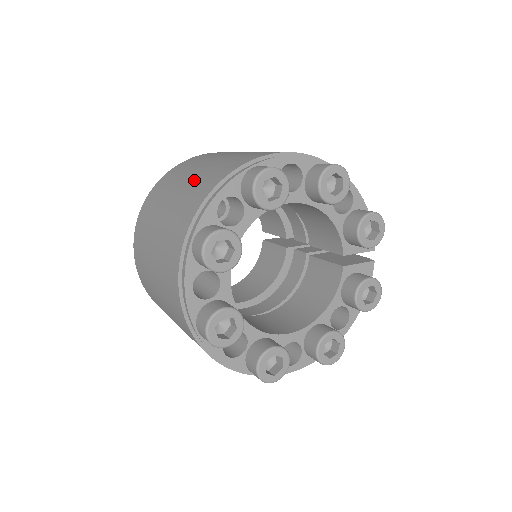
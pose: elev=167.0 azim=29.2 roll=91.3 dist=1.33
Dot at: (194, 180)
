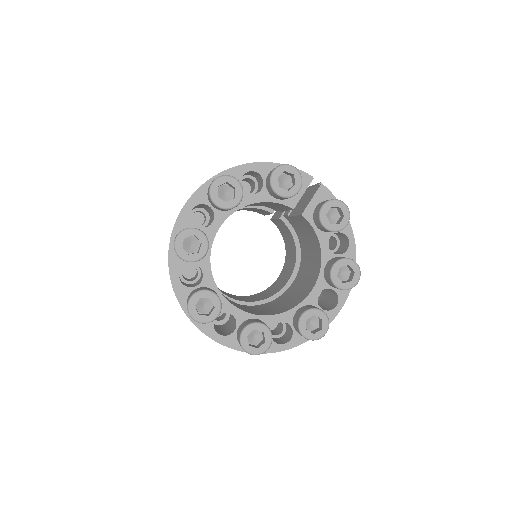
Dot at: occluded
